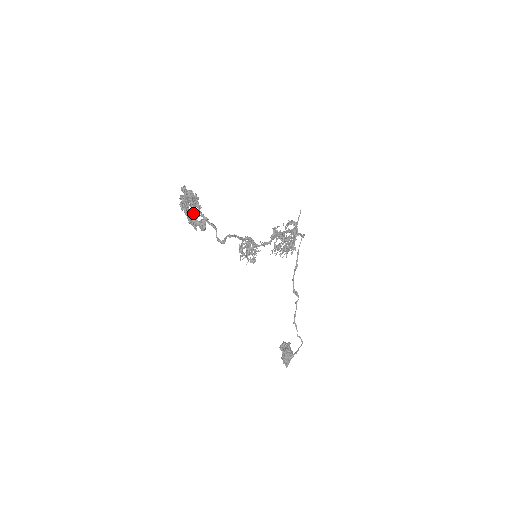
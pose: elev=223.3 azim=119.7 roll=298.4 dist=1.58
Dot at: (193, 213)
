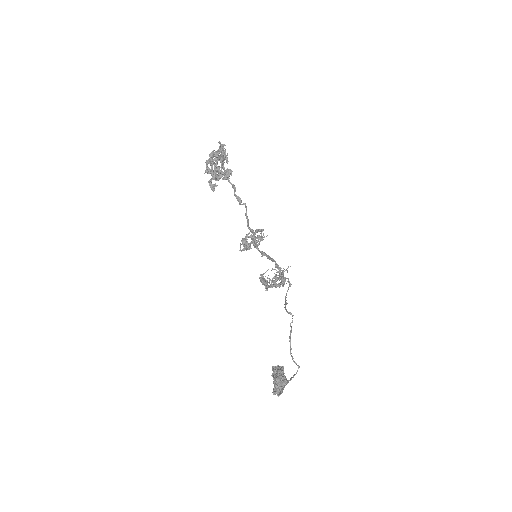
Dot at: (215, 174)
